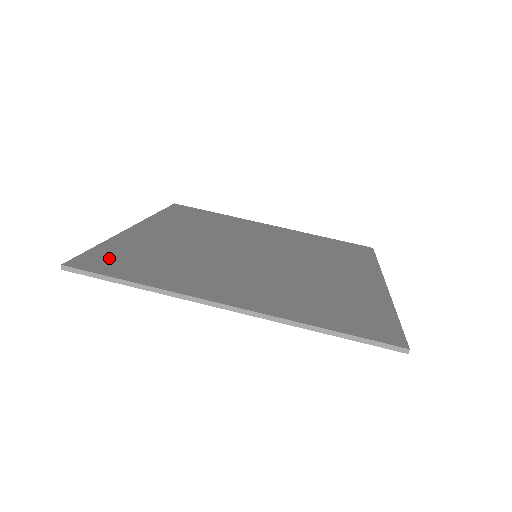
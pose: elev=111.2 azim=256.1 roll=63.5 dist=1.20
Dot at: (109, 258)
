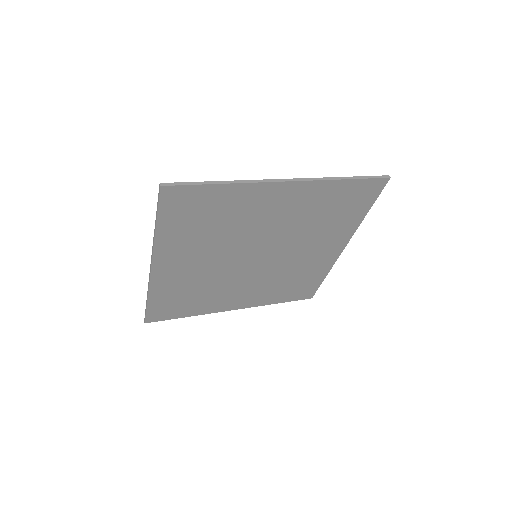
Dot at: (179, 206)
